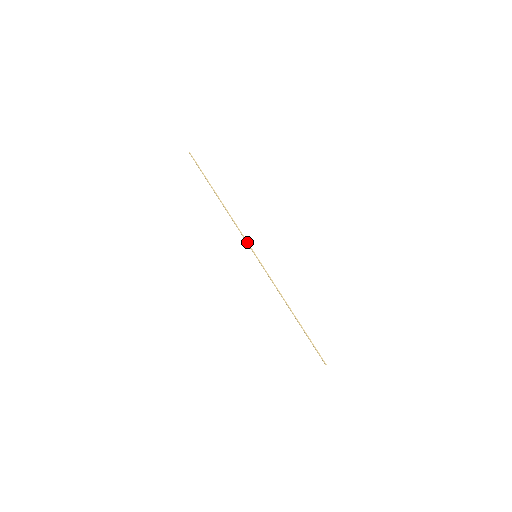
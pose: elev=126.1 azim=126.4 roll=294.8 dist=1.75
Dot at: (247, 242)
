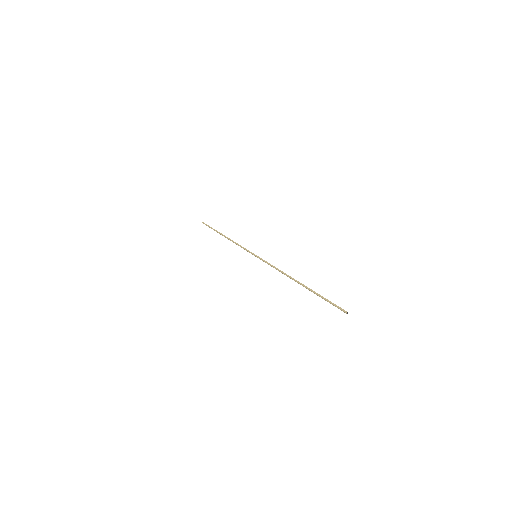
Dot at: (247, 250)
